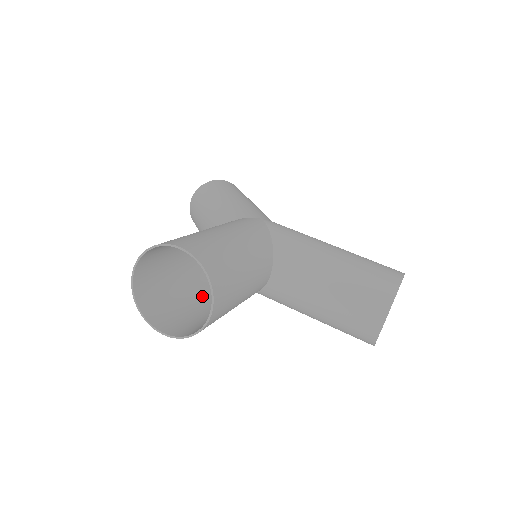
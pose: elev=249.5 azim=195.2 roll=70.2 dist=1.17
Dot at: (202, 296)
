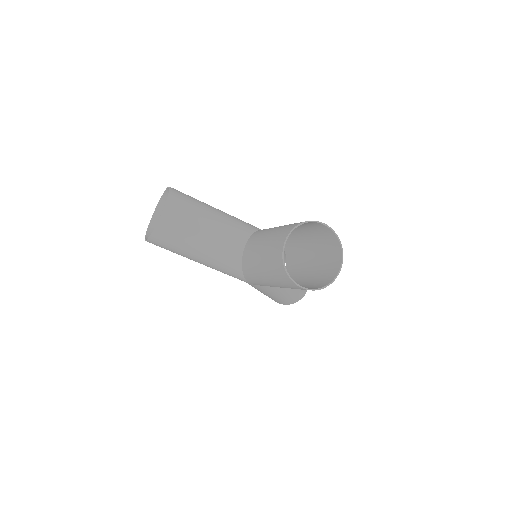
Dot at: occluded
